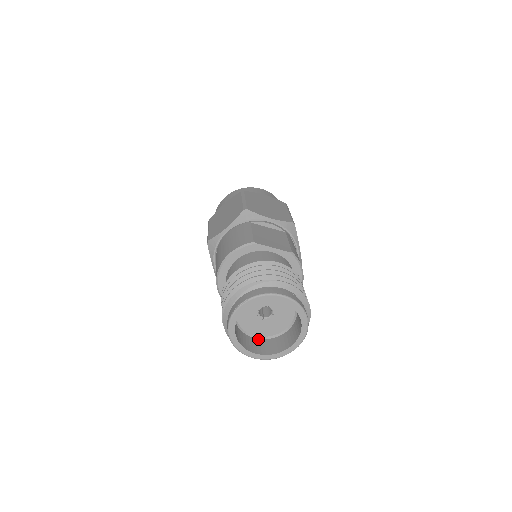
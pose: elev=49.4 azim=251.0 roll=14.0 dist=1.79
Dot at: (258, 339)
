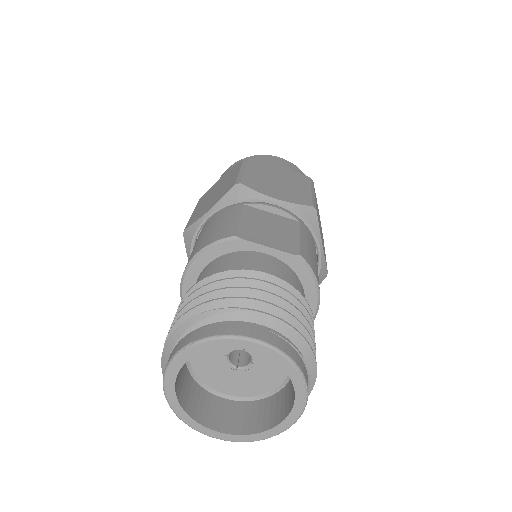
Dot at: (229, 400)
